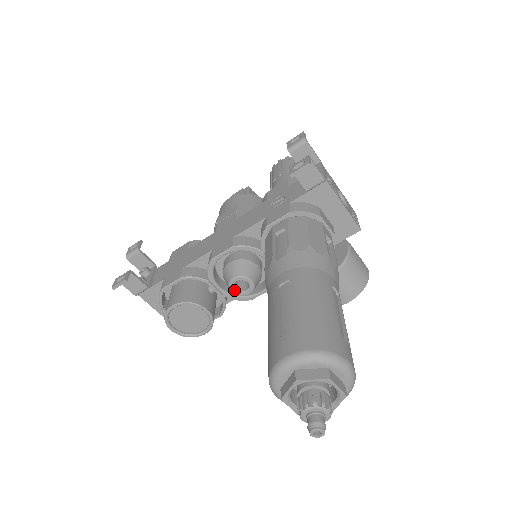
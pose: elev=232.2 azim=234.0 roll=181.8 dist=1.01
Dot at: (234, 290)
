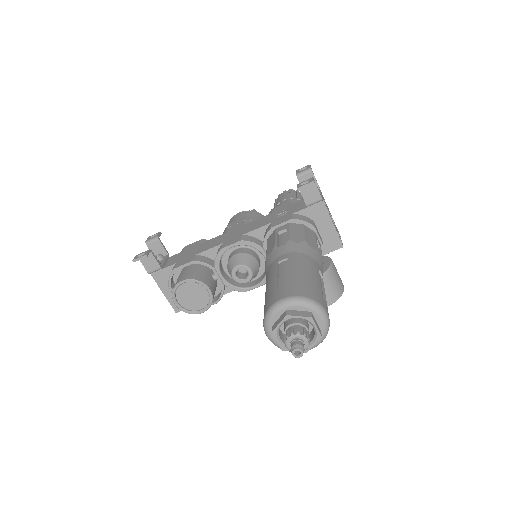
Dot at: (235, 277)
